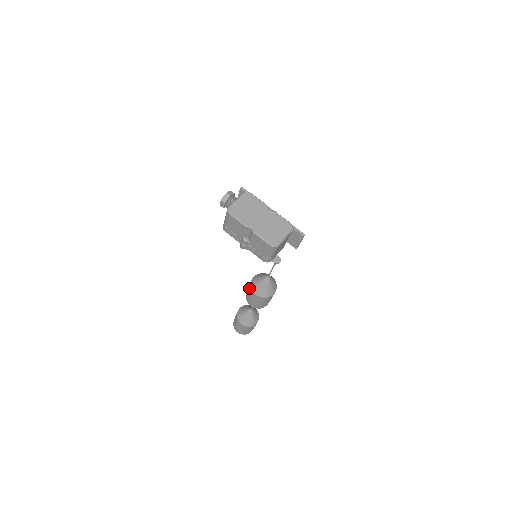
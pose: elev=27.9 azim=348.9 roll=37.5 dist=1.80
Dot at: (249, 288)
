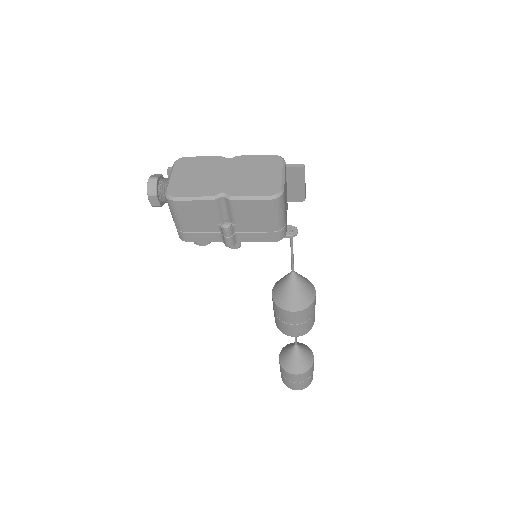
Dot at: (277, 312)
